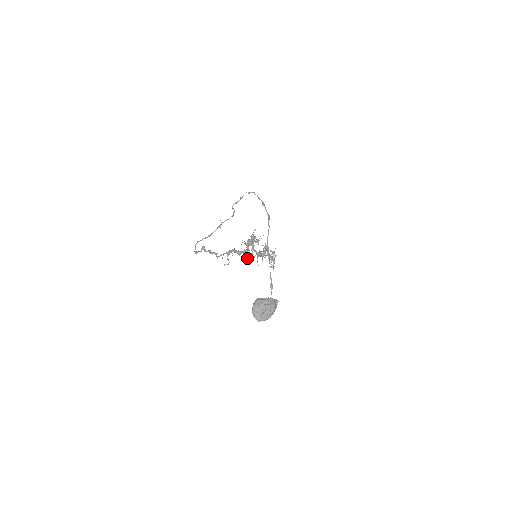
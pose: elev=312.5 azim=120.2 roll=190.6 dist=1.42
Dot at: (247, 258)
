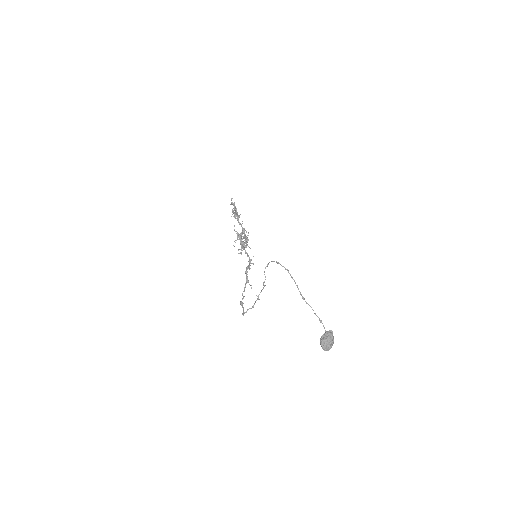
Dot at: occluded
